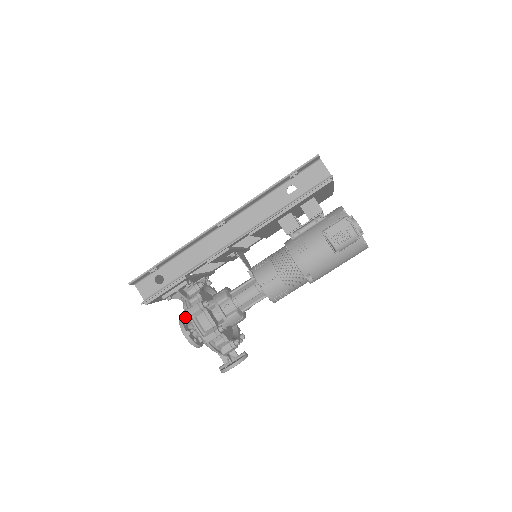
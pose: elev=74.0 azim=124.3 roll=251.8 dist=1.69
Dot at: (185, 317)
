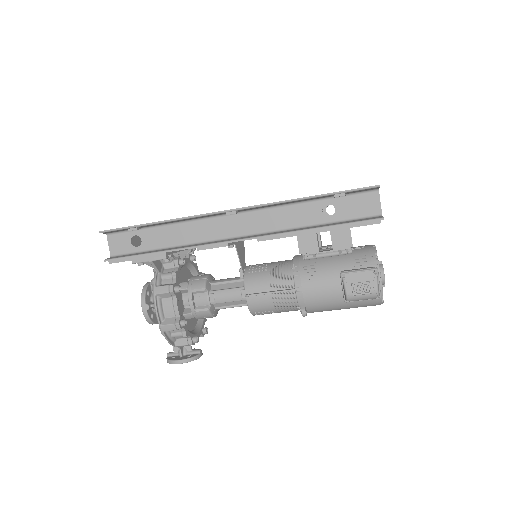
Dot at: (151, 286)
